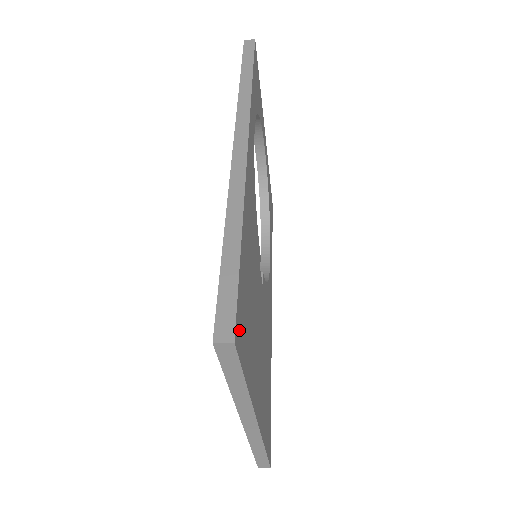
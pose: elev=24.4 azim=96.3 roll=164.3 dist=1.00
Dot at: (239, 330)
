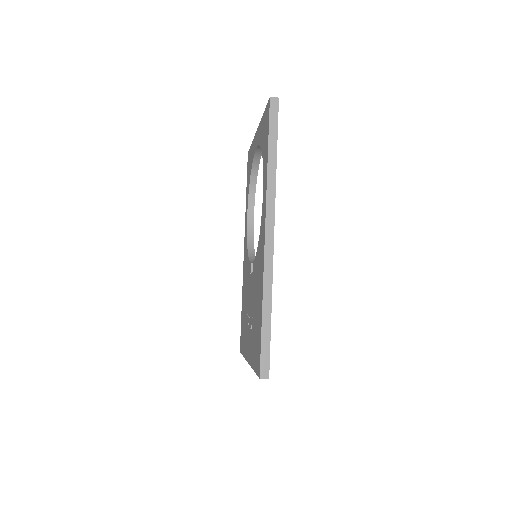
Dot at: occluded
